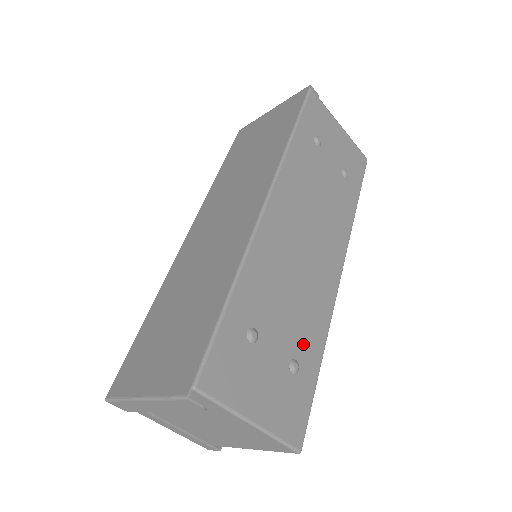
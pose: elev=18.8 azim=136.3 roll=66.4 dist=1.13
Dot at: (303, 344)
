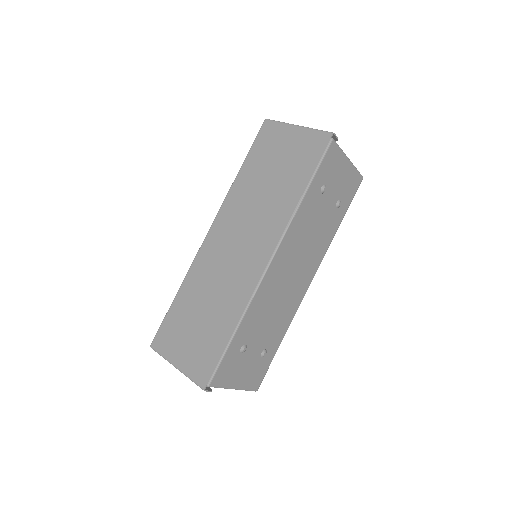
Dot at: (272, 339)
